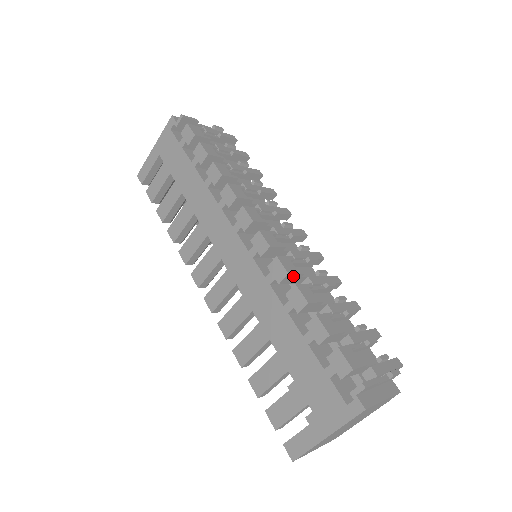
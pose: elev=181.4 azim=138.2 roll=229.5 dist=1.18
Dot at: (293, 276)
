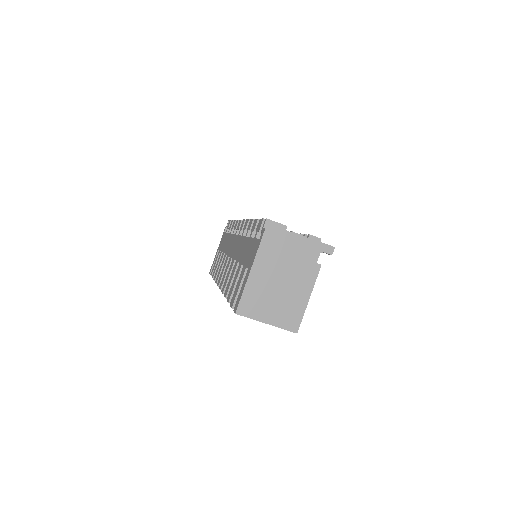
Dot at: occluded
